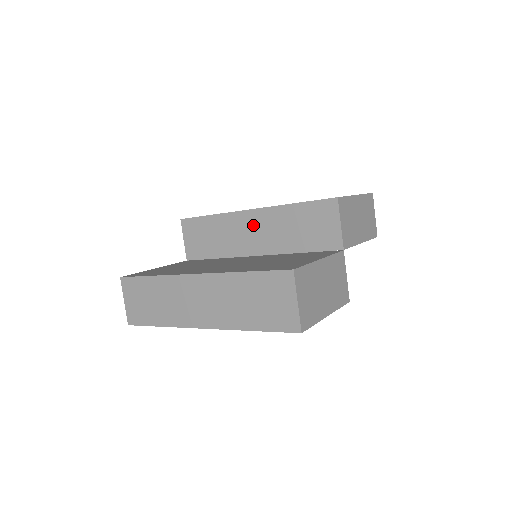
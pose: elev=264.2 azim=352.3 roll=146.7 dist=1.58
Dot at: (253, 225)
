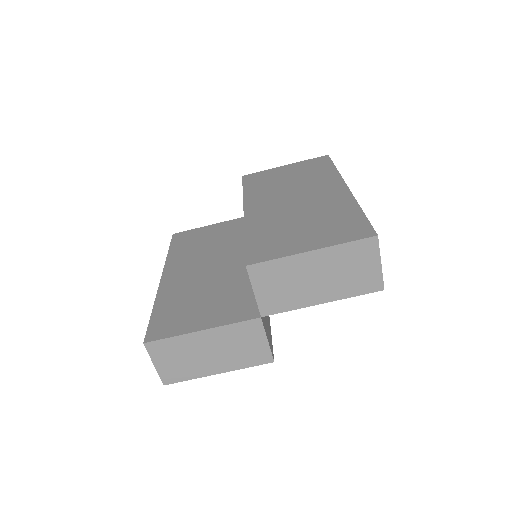
Dot at: occluded
